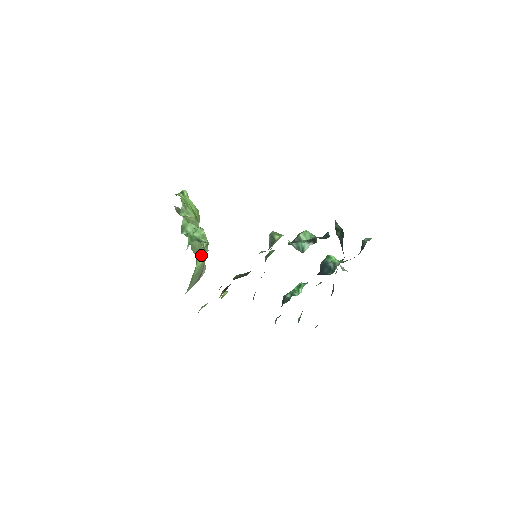
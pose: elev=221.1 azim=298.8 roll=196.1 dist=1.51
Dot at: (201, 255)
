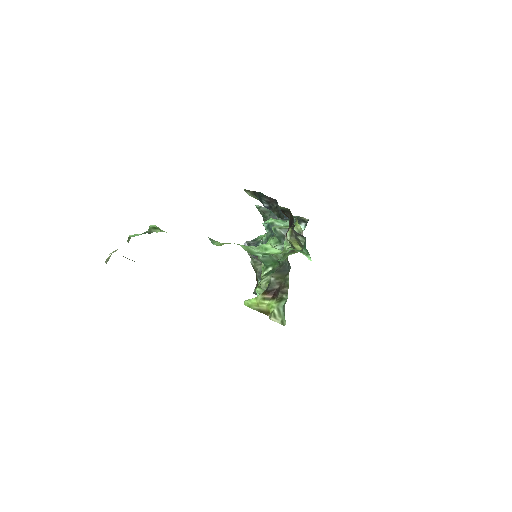
Dot at: occluded
